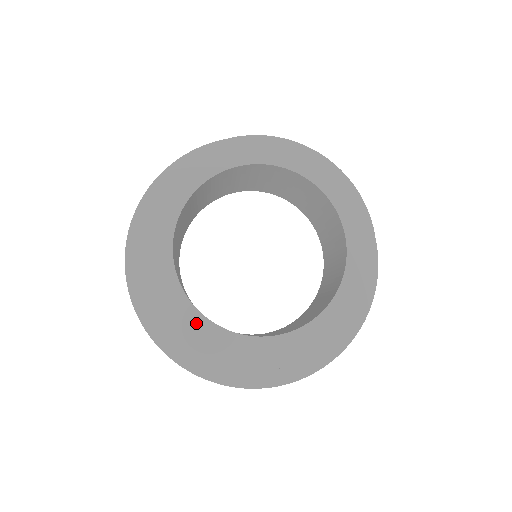
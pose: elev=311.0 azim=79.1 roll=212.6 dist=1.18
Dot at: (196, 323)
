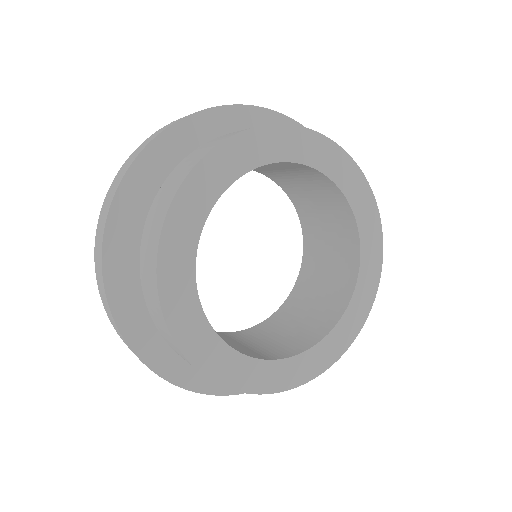
Dot at: (213, 348)
